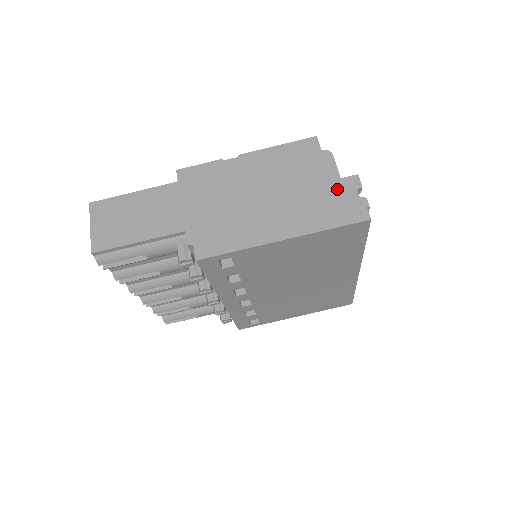
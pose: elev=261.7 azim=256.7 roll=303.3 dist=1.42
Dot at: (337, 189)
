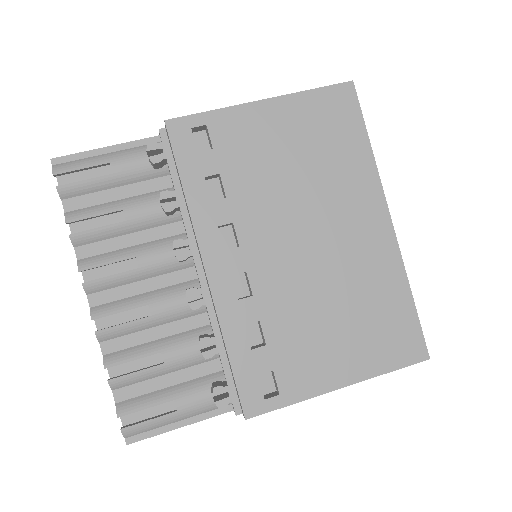
Dot at: occluded
